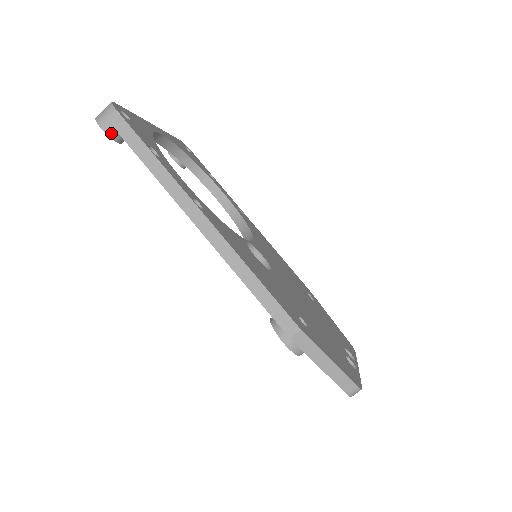
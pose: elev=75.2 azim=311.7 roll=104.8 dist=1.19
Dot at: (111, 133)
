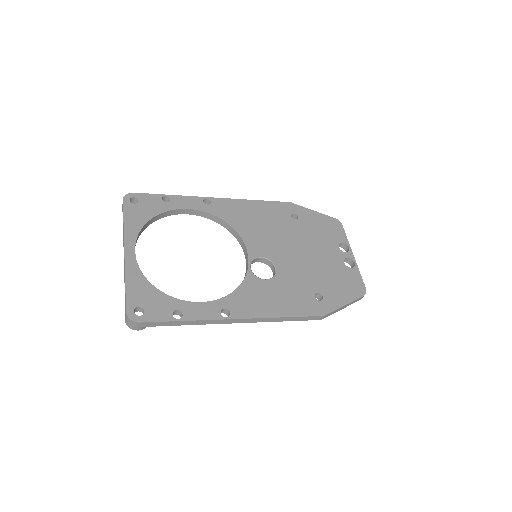
Dot at: occluded
